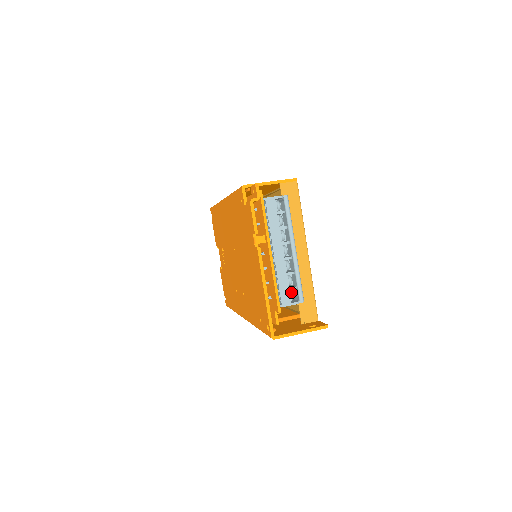
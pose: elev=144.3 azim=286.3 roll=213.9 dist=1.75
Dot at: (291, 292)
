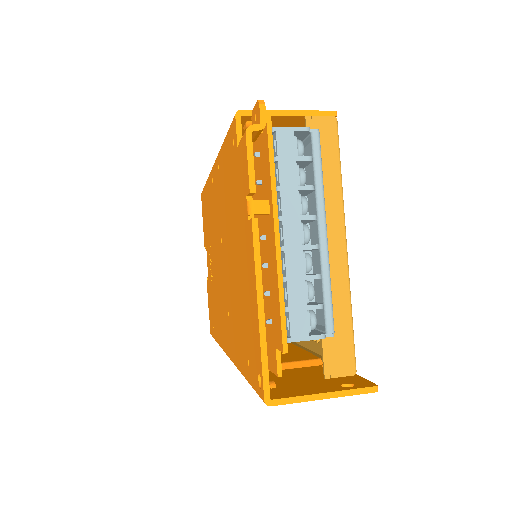
Dot at: (311, 314)
